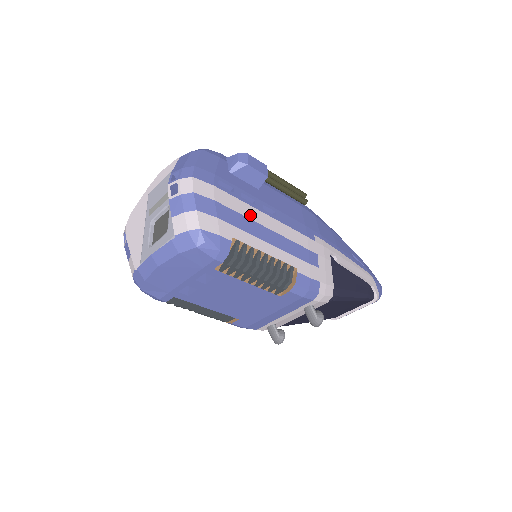
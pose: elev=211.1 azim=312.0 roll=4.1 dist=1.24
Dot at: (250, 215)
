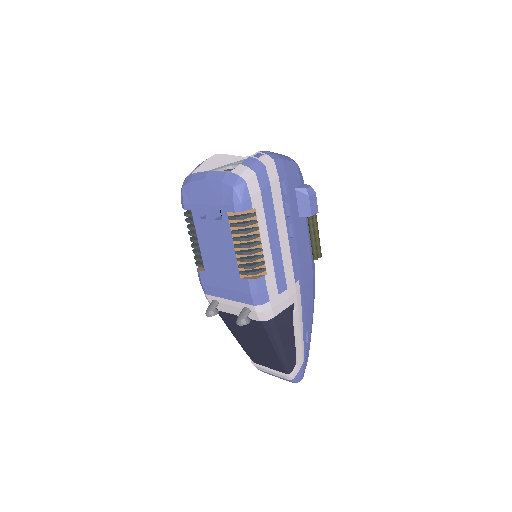
Dot at: (278, 216)
